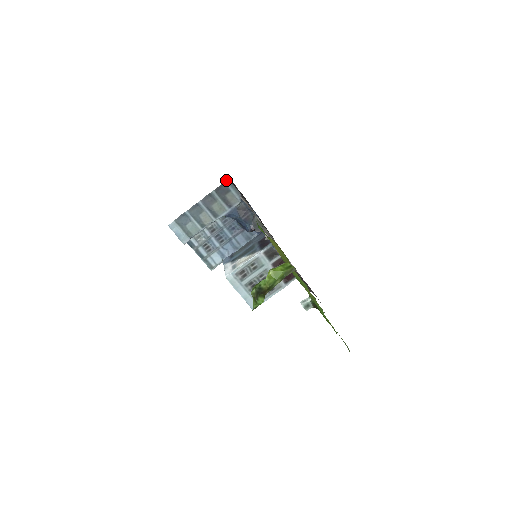
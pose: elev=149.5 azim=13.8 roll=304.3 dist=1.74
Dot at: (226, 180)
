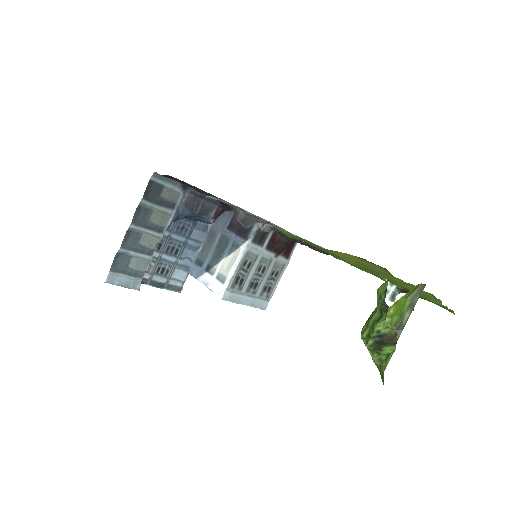
Dot at: occluded
